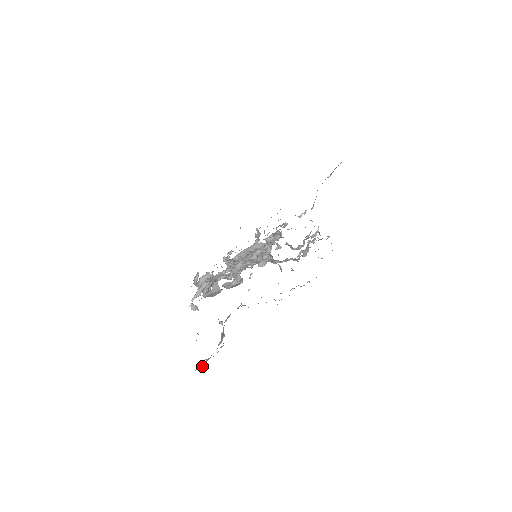
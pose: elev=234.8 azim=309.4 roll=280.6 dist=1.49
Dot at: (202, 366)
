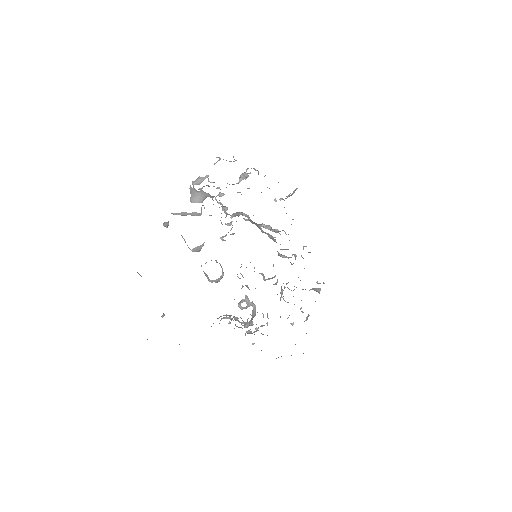
Dot at: occluded
